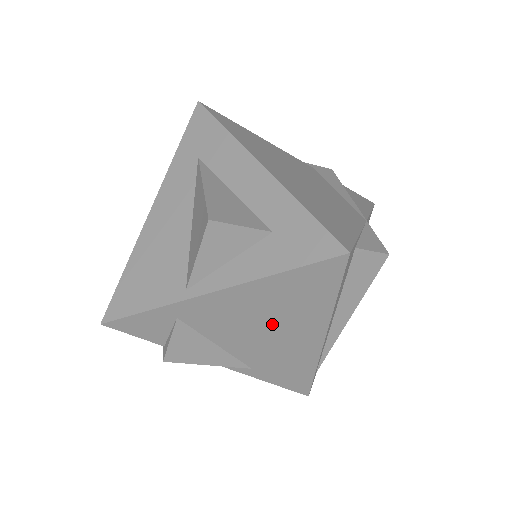
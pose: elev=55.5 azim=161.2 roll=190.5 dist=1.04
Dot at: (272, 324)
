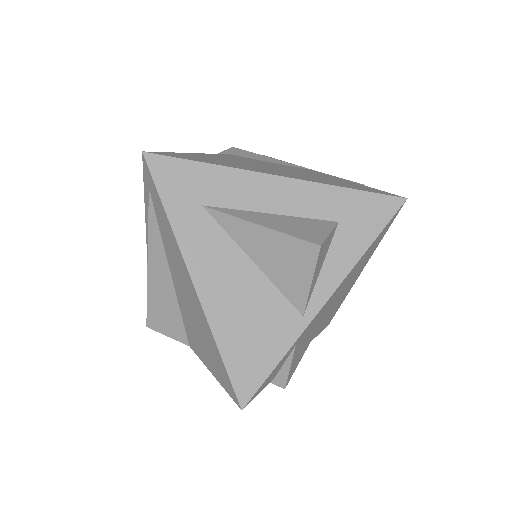
Dot at: (344, 289)
